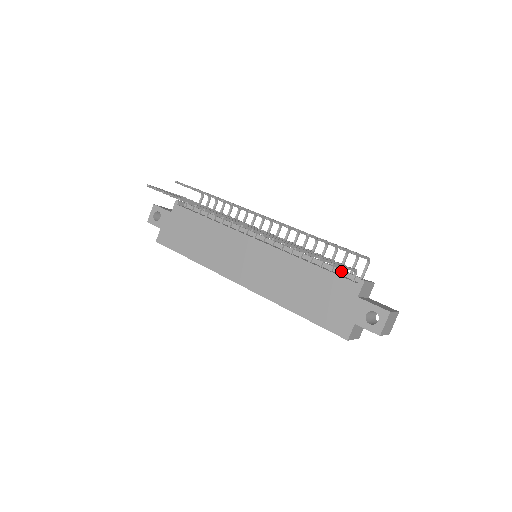
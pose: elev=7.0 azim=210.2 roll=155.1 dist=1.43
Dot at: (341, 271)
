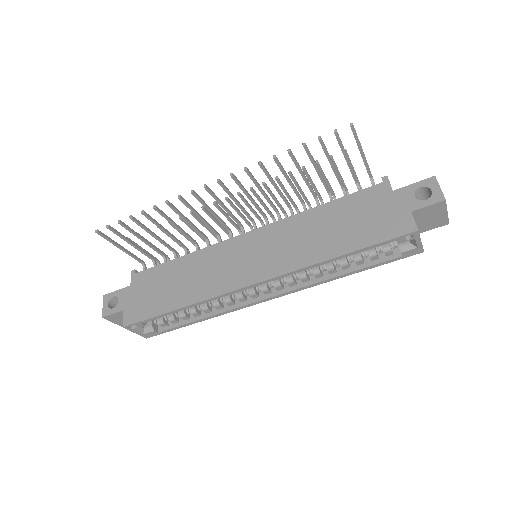
Dot at: occluded
